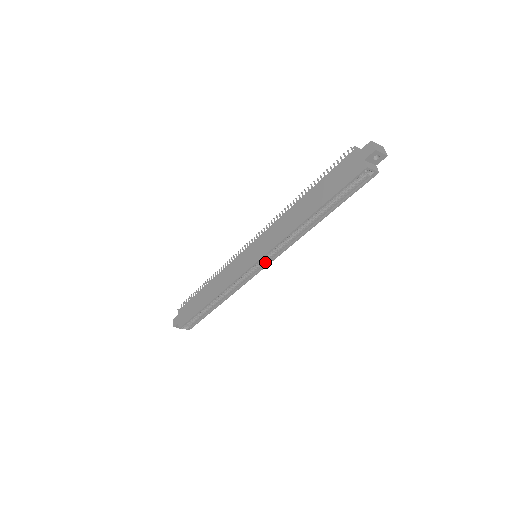
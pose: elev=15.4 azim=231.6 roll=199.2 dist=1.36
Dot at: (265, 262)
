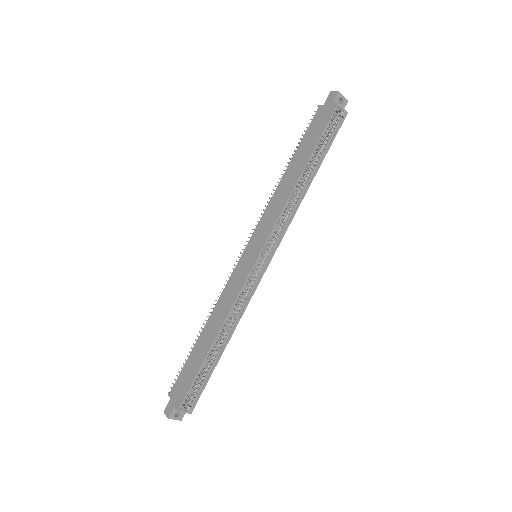
Dot at: (269, 254)
